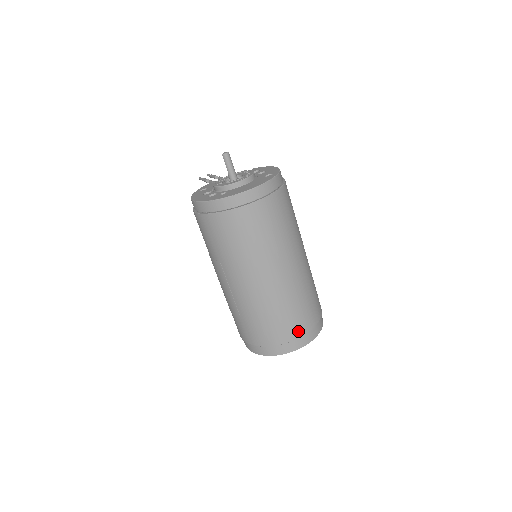
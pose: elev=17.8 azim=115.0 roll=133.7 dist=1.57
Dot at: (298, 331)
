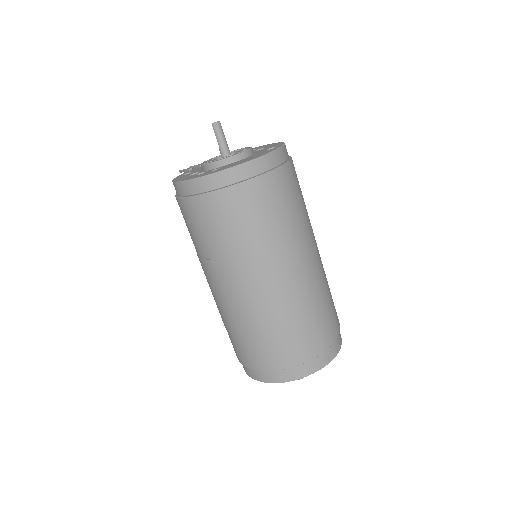
Dot at: (315, 348)
